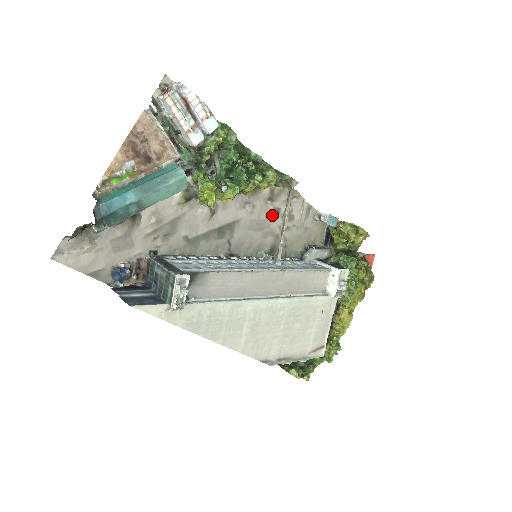
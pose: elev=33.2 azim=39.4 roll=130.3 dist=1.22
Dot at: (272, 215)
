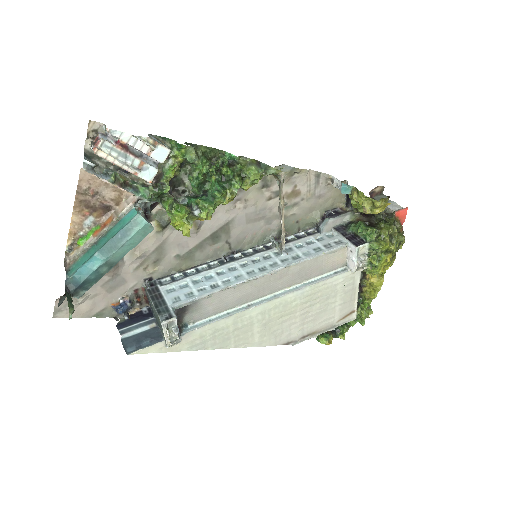
Dot at: (271, 200)
